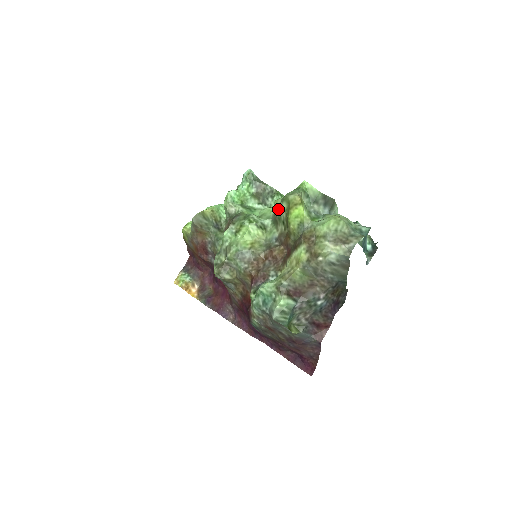
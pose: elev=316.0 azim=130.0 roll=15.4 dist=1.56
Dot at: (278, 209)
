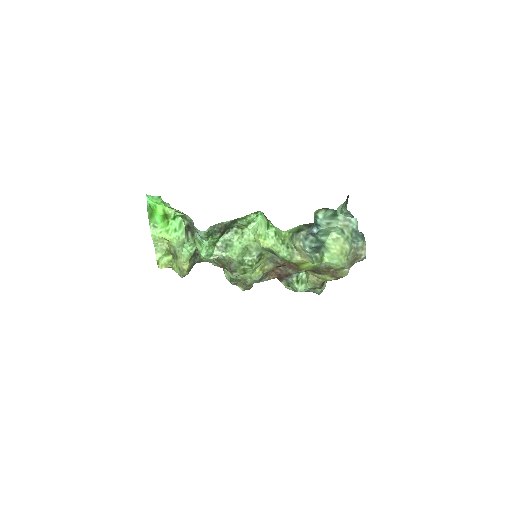
Dot at: (272, 252)
